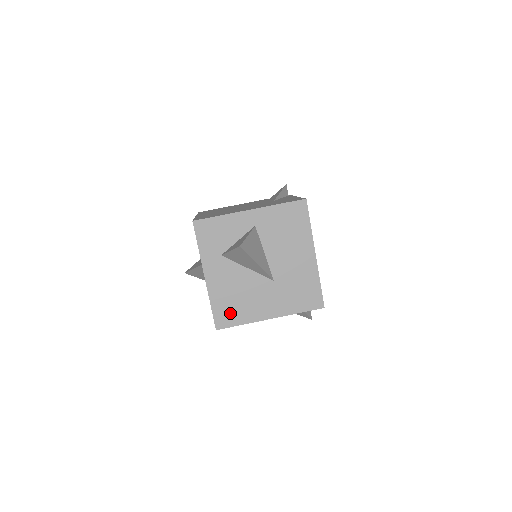
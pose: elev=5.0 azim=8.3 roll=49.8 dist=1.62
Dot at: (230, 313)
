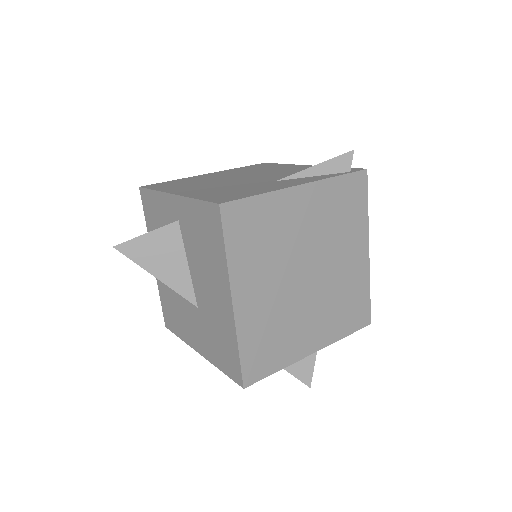
Dot at: (172, 317)
